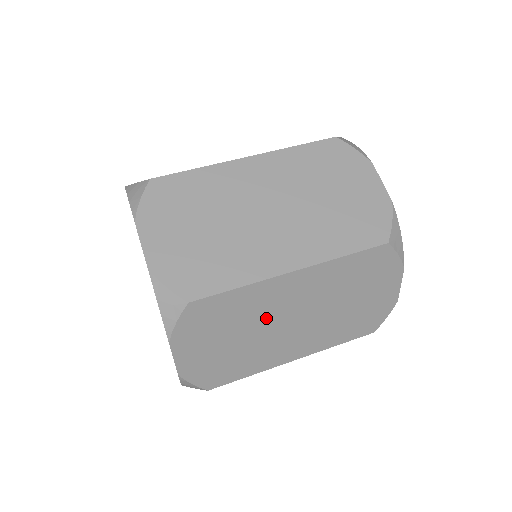
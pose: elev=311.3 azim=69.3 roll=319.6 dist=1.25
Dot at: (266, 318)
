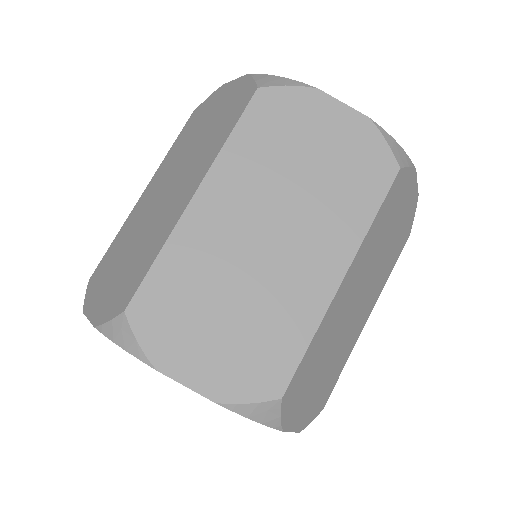
Dot at: (339, 328)
